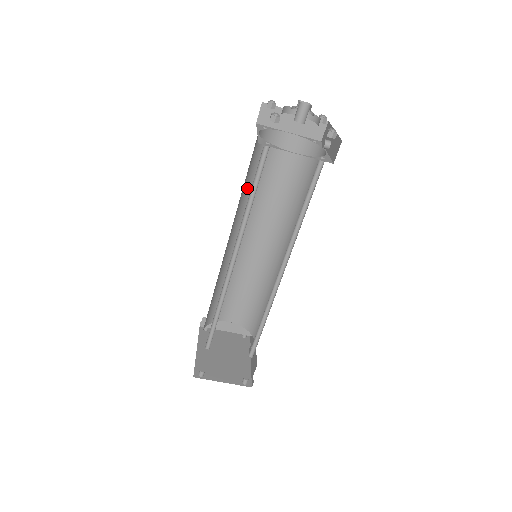
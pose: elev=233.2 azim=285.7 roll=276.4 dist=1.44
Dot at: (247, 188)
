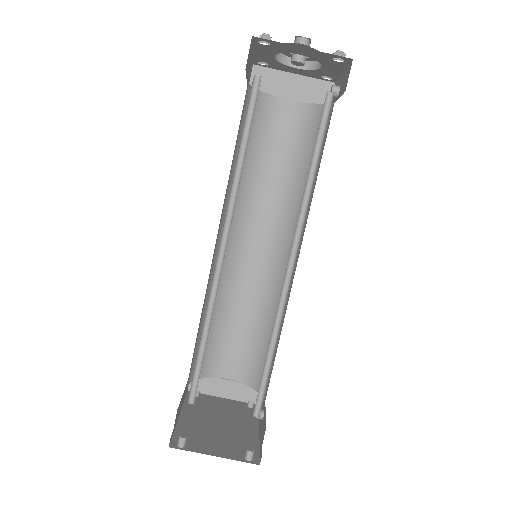
Dot at: occluded
